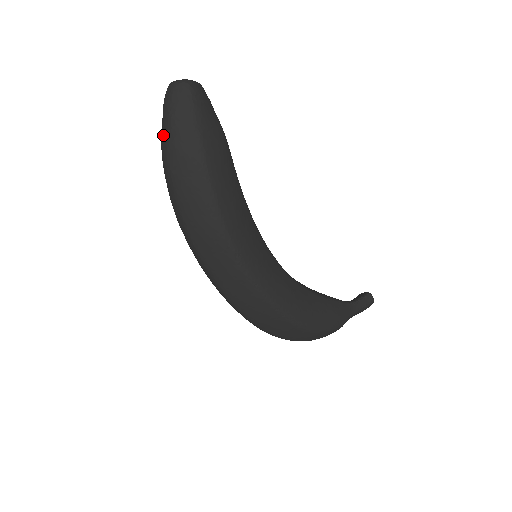
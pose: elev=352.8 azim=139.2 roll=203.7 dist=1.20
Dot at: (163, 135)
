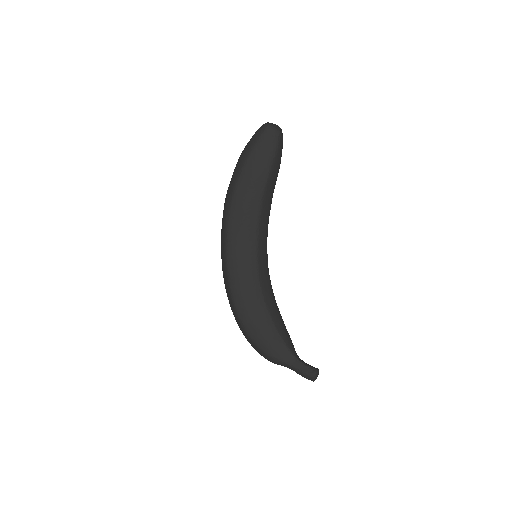
Dot at: occluded
